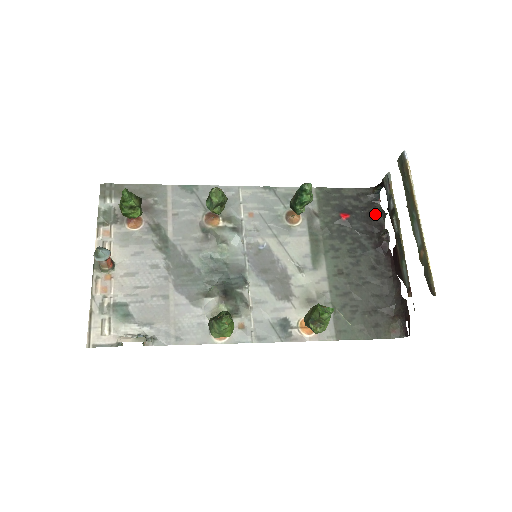
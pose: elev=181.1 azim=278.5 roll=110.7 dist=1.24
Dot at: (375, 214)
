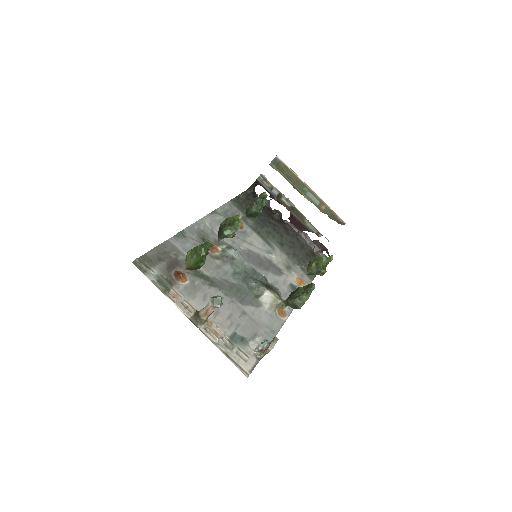
Dot at: occluded
